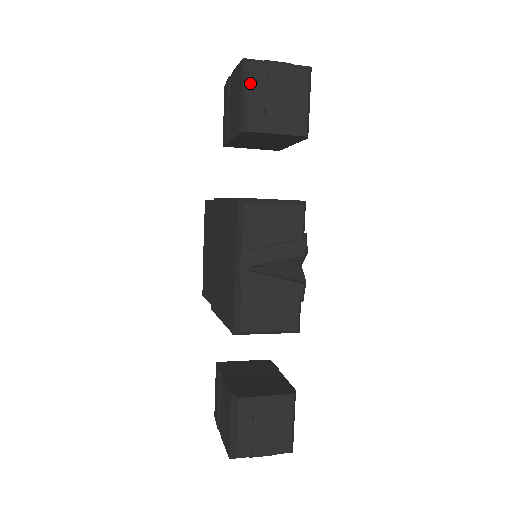
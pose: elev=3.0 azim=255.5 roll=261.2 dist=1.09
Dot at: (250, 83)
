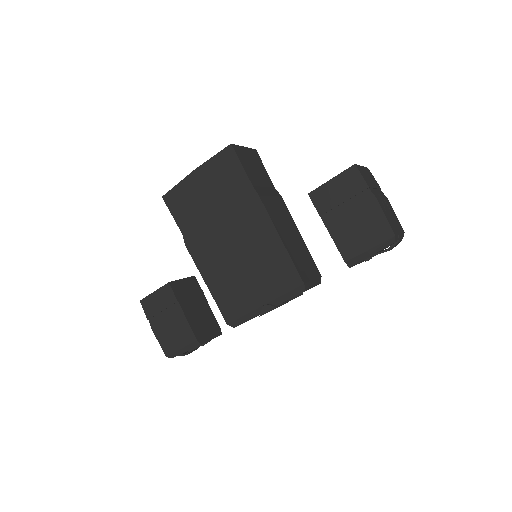
Dot at: occluded
